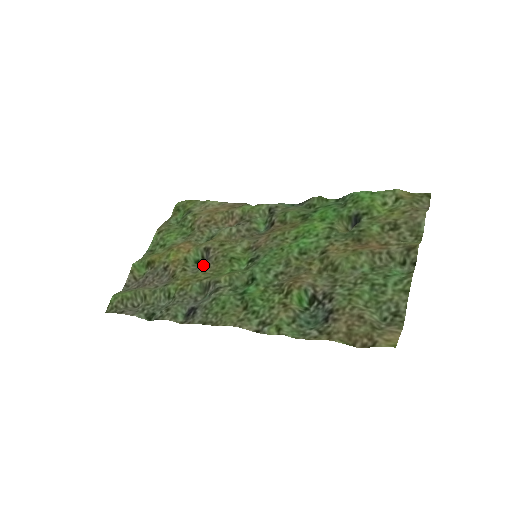
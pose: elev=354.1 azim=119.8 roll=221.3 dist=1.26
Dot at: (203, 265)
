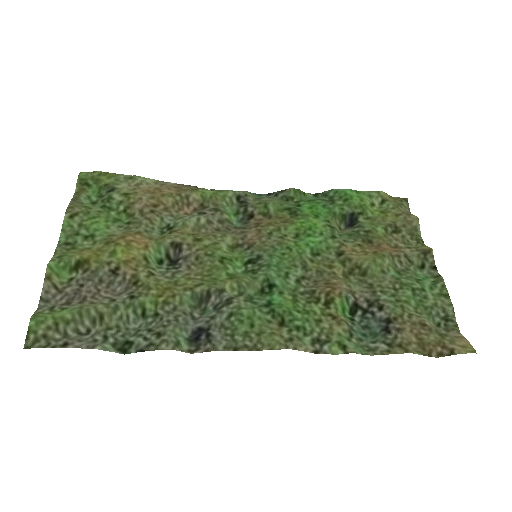
Dot at: (176, 267)
